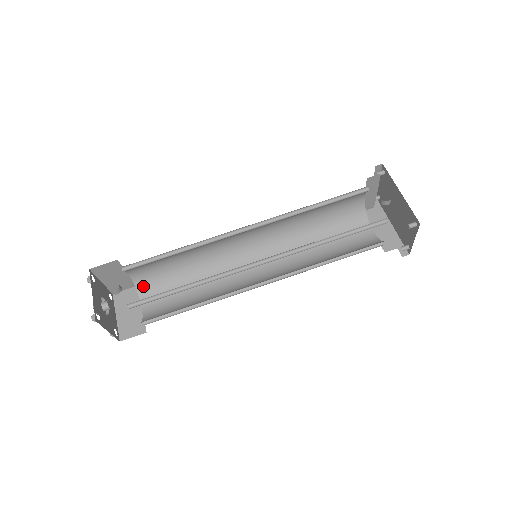
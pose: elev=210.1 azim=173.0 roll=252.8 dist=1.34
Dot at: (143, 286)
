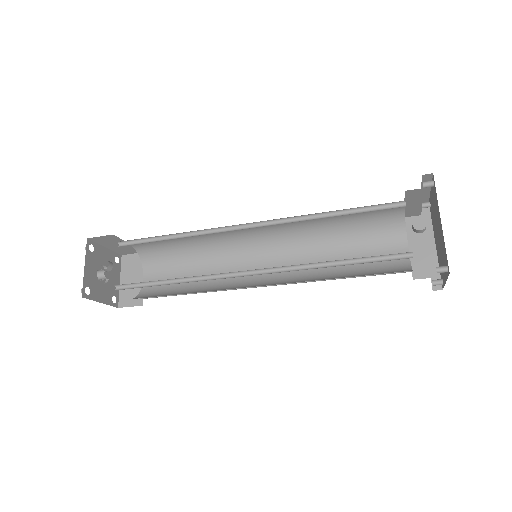
Dot at: (146, 256)
